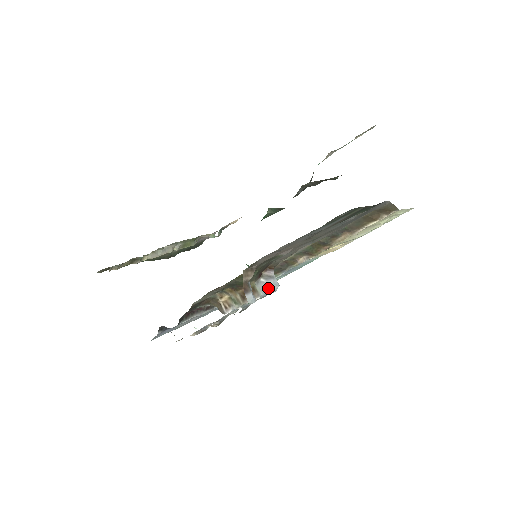
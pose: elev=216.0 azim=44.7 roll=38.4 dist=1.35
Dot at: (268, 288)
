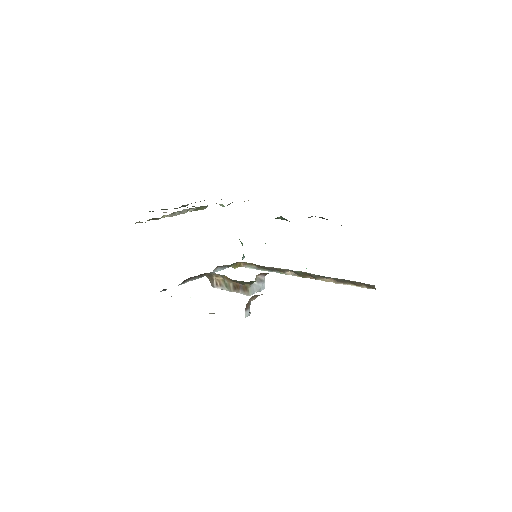
Dot at: (257, 290)
